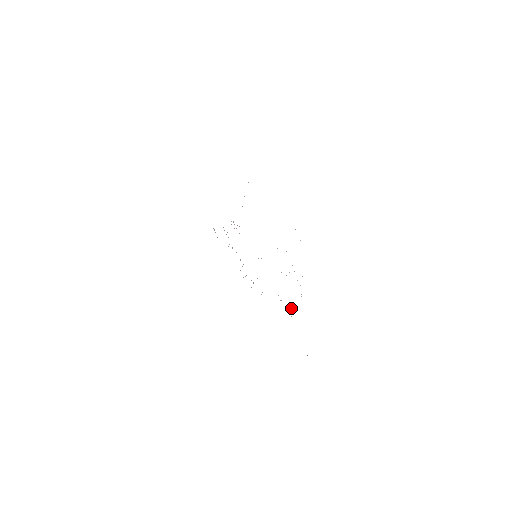
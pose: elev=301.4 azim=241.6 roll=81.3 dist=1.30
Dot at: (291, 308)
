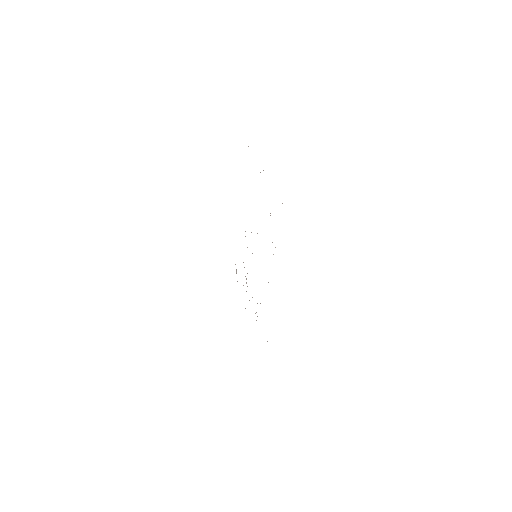
Dot at: occluded
